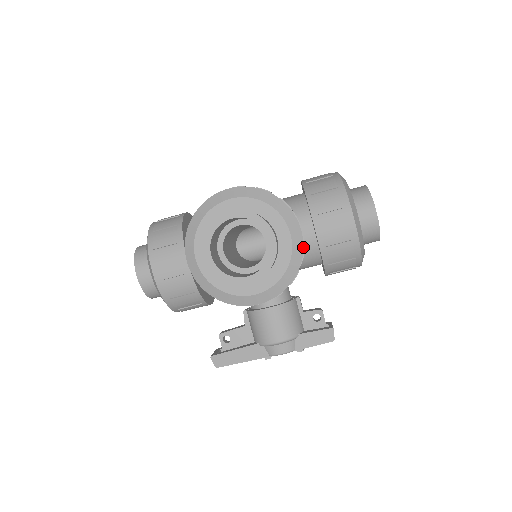
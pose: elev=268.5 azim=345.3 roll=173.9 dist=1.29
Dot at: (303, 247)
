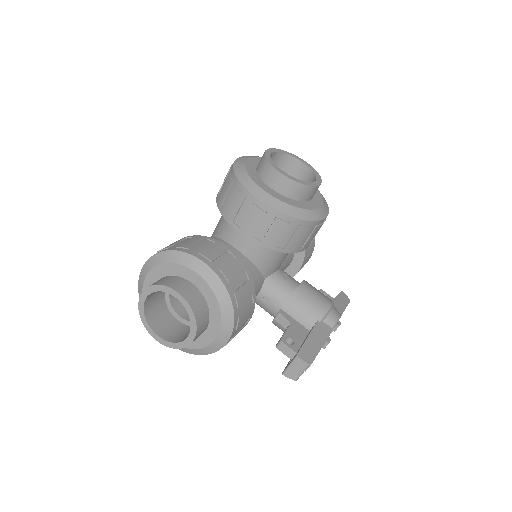
Dot at: occluded
